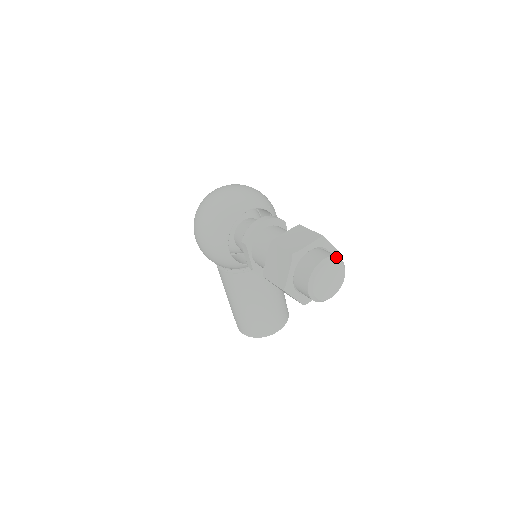
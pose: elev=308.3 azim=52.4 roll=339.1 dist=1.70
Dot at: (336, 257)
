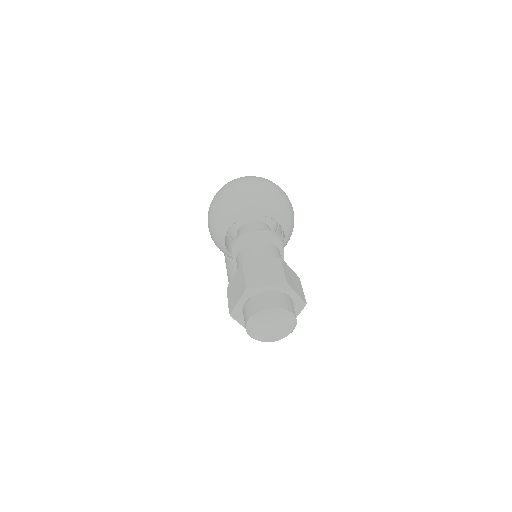
Dot at: (287, 311)
